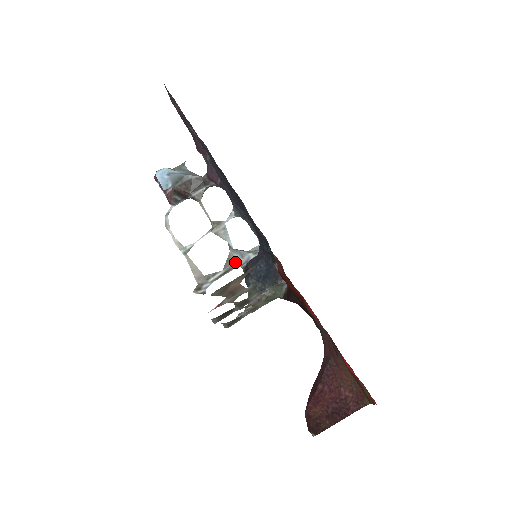
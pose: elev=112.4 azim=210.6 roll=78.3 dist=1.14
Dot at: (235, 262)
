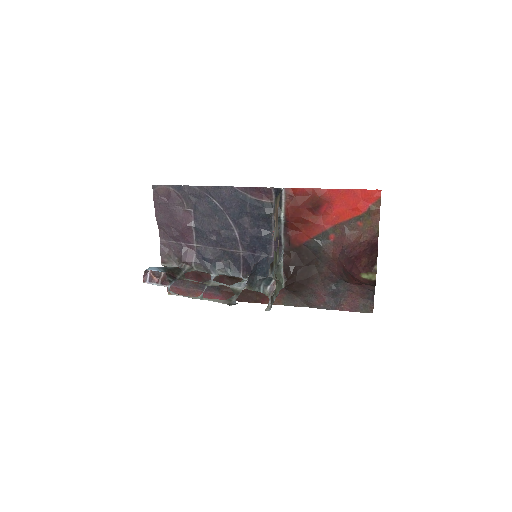
Dot at: (238, 290)
